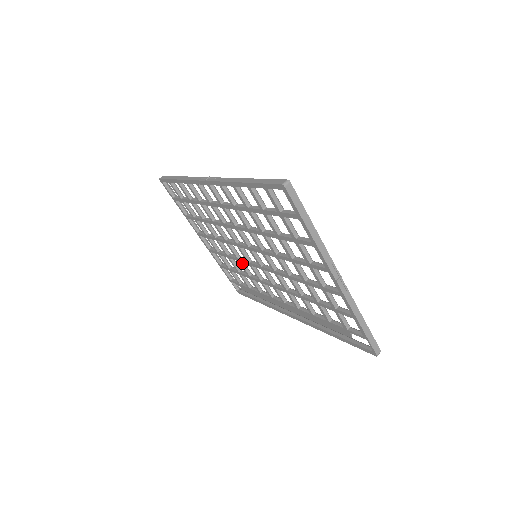
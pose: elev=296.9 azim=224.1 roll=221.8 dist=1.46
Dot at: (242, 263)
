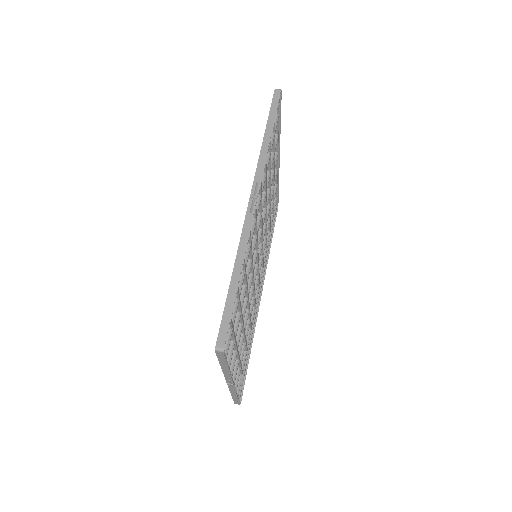
Dot at: occluded
